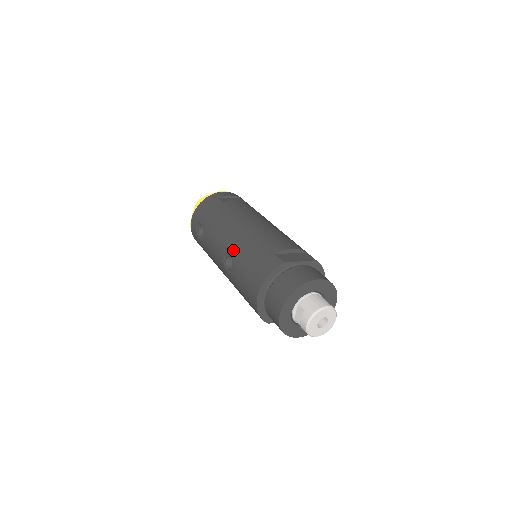
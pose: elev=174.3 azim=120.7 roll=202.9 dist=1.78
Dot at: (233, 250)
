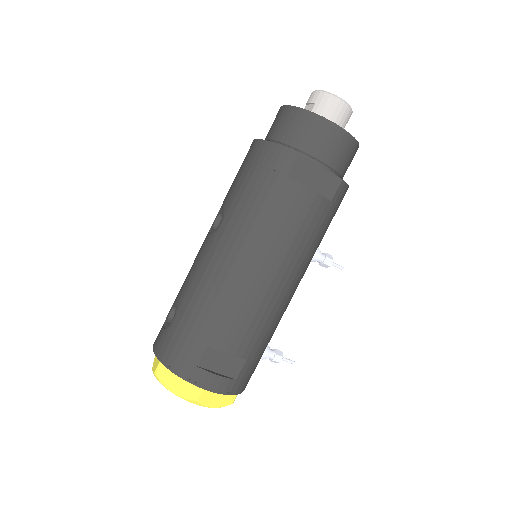
Dot at: occluded
